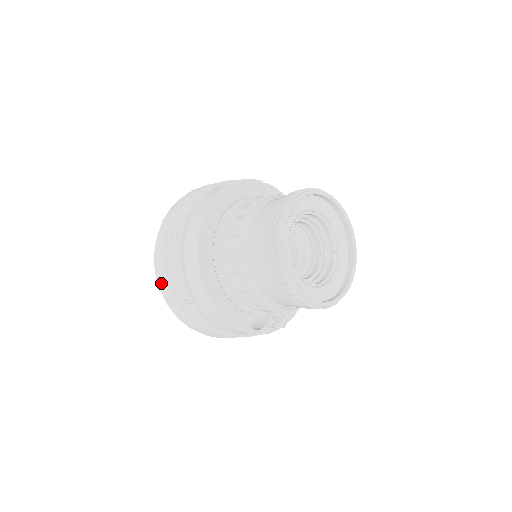
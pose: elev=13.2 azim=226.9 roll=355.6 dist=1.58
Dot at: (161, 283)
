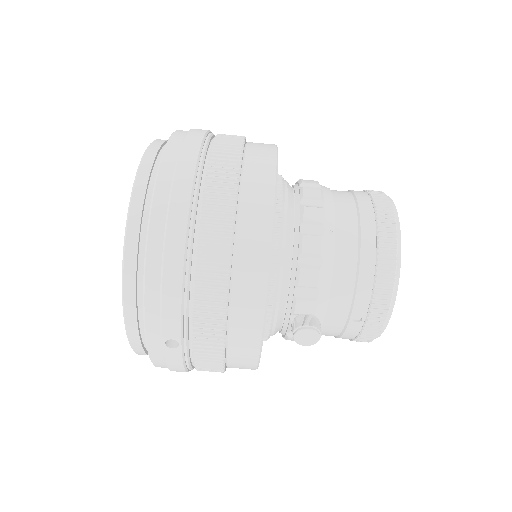
Dot at: (166, 182)
